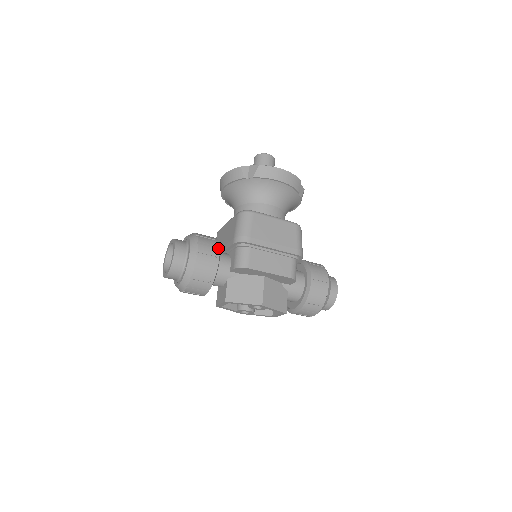
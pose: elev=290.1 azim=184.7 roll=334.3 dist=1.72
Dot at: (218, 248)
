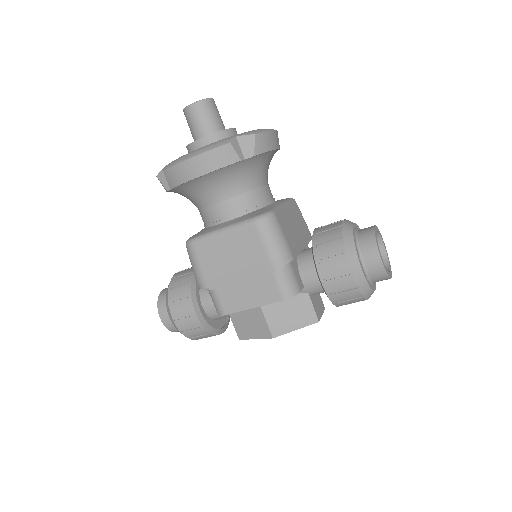
Dot at: (190, 299)
